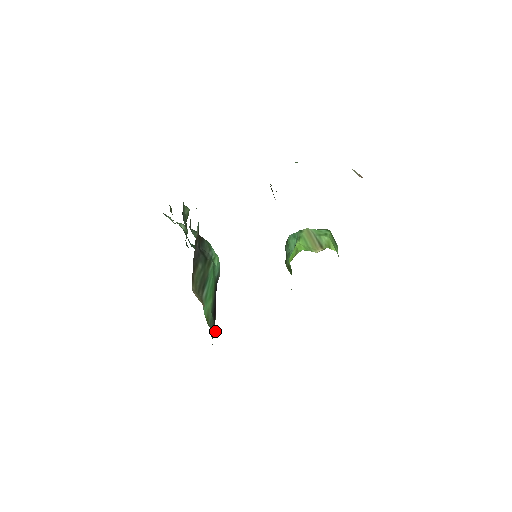
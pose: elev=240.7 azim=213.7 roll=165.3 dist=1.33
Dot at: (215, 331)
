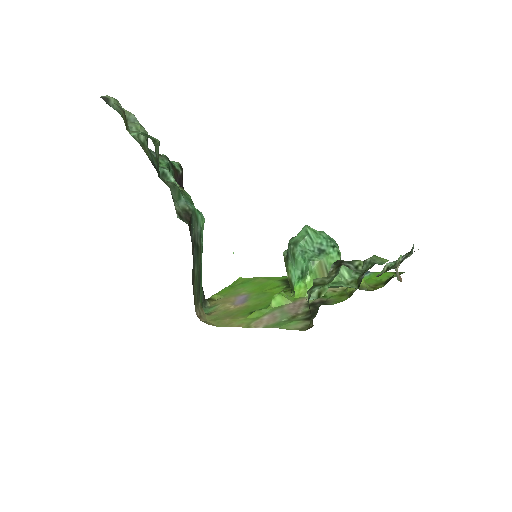
Dot at: (206, 303)
